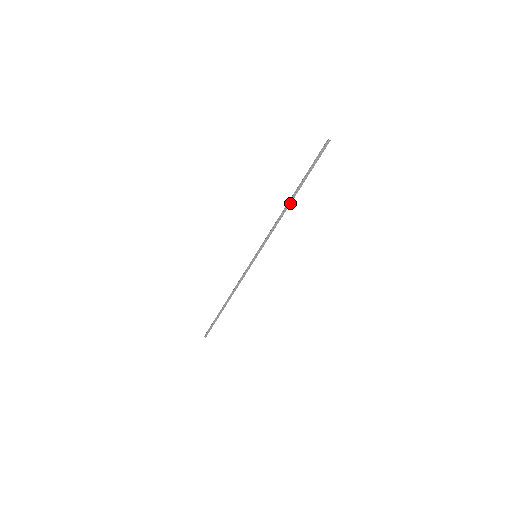
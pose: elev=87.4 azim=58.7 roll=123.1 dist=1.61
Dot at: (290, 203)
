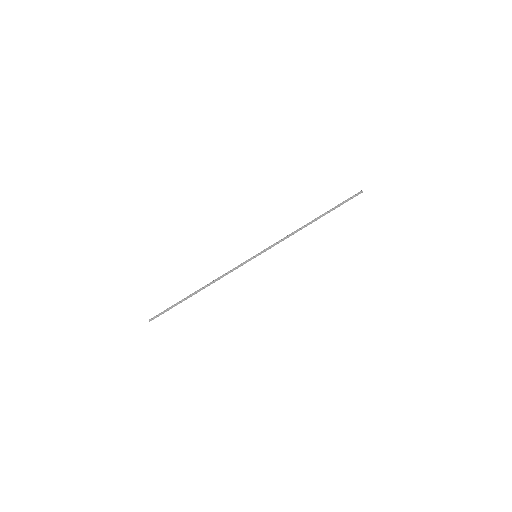
Dot at: (311, 223)
